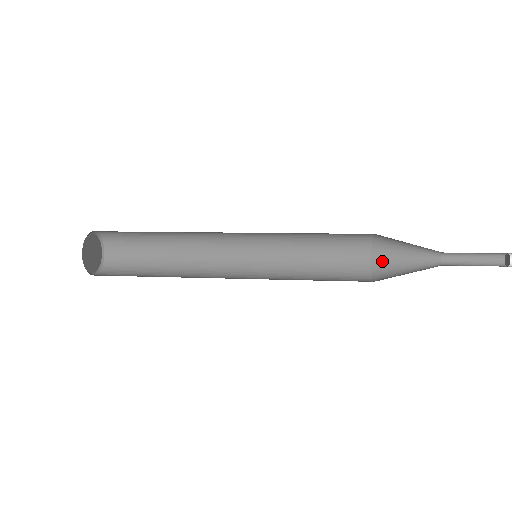
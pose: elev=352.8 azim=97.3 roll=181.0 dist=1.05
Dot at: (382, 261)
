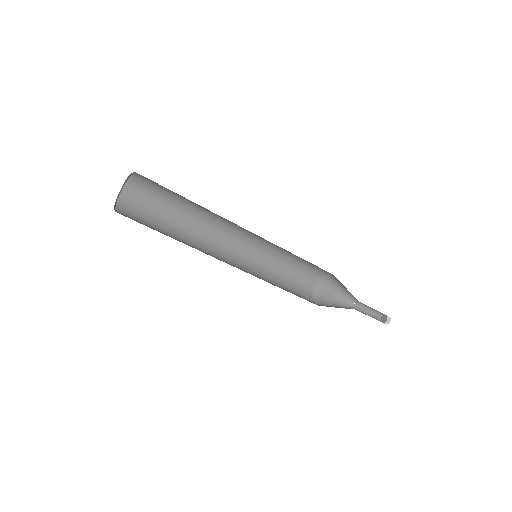
Dot at: occluded
